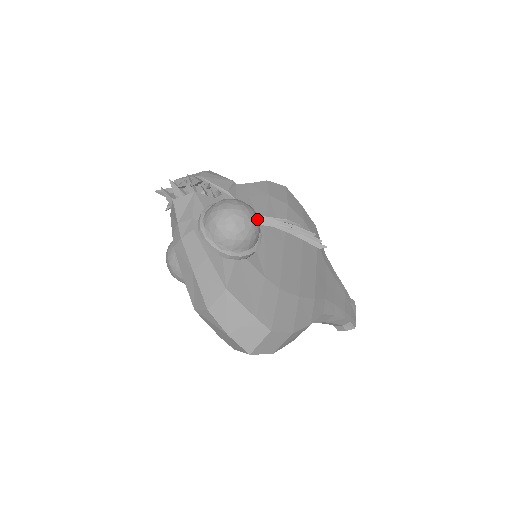
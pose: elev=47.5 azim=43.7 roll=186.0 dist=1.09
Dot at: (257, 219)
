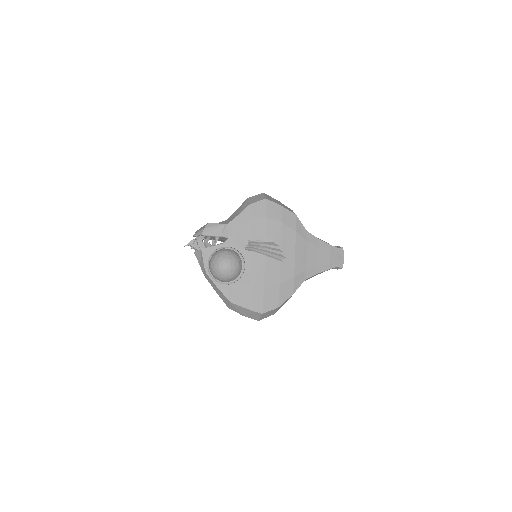
Dot at: (235, 263)
